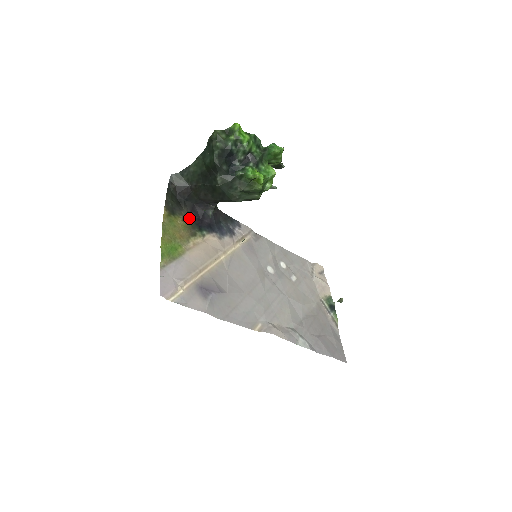
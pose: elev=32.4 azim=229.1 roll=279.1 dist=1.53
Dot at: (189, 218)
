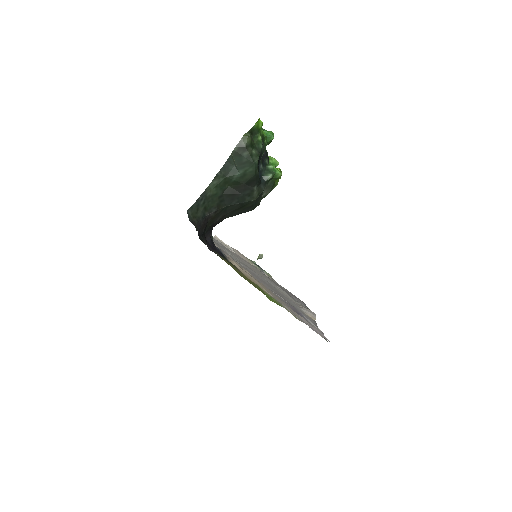
Dot at: occluded
